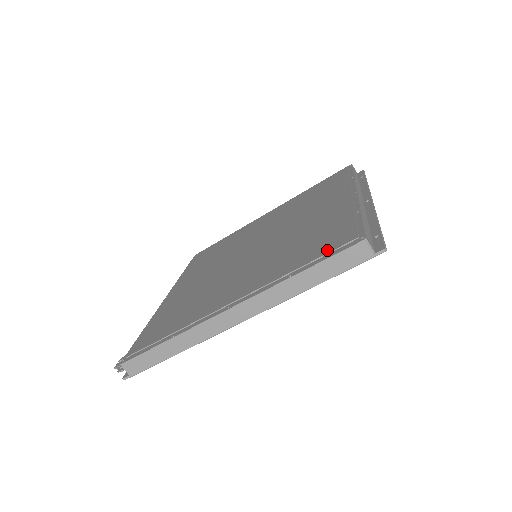
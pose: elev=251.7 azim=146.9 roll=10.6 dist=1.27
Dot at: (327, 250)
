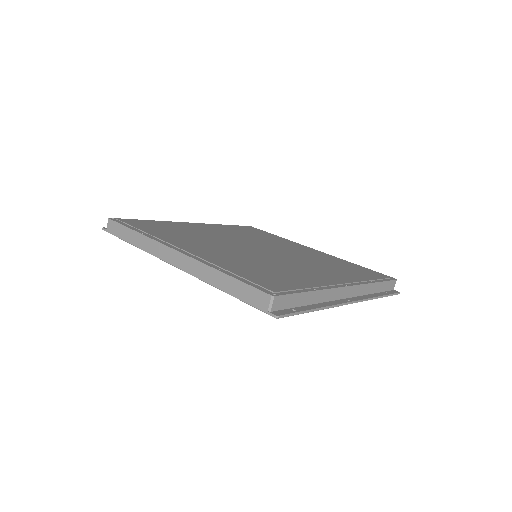
Dot at: (255, 280)
